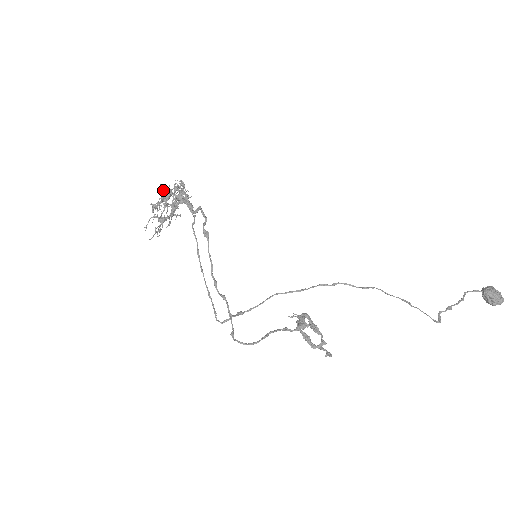
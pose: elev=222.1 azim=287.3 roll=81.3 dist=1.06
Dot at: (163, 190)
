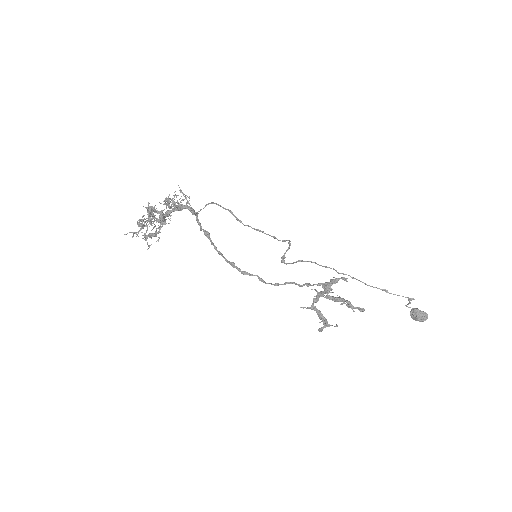
Dot at: occluded
